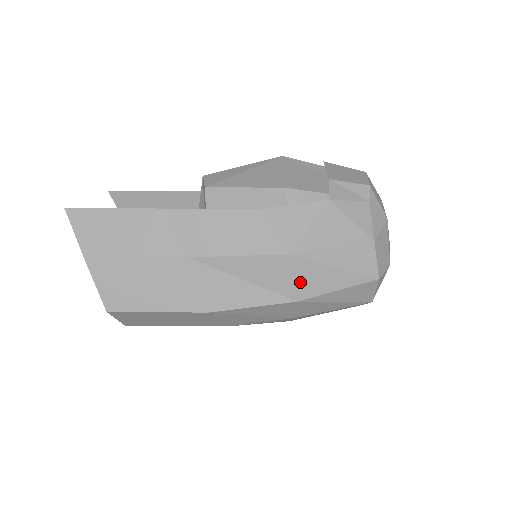
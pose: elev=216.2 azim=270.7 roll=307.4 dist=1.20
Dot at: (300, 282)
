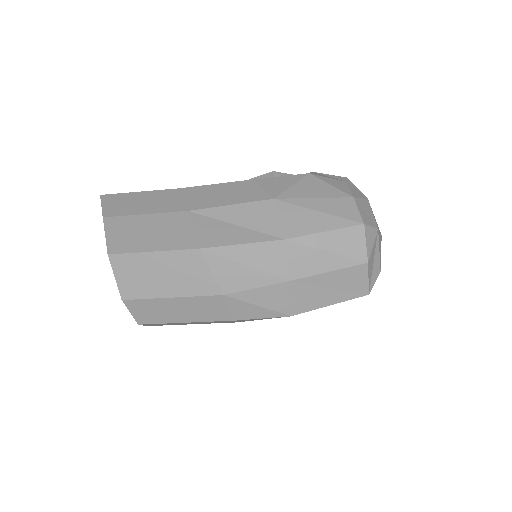
Dot at: (286, 222)
